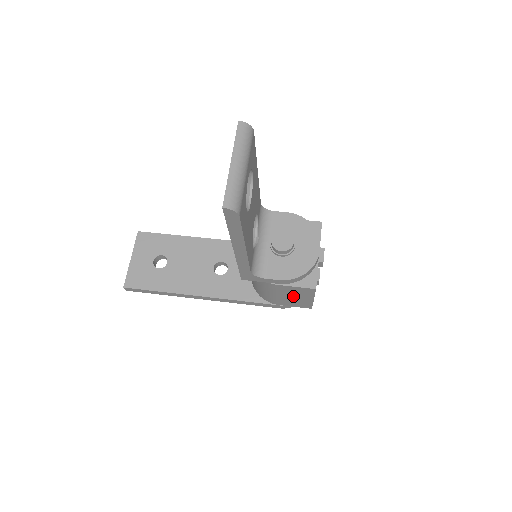
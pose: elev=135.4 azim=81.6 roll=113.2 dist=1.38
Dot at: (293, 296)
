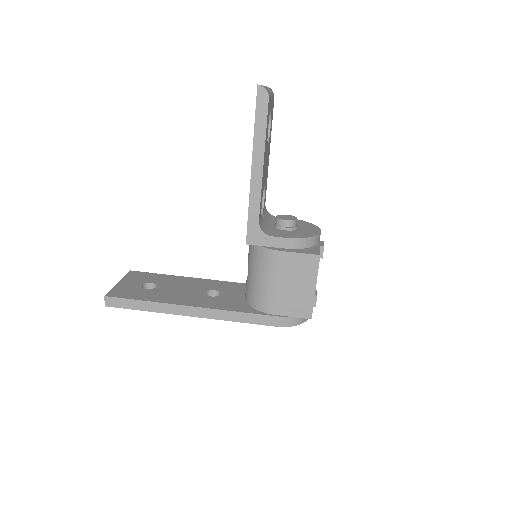
Dot at: (294, 282)
